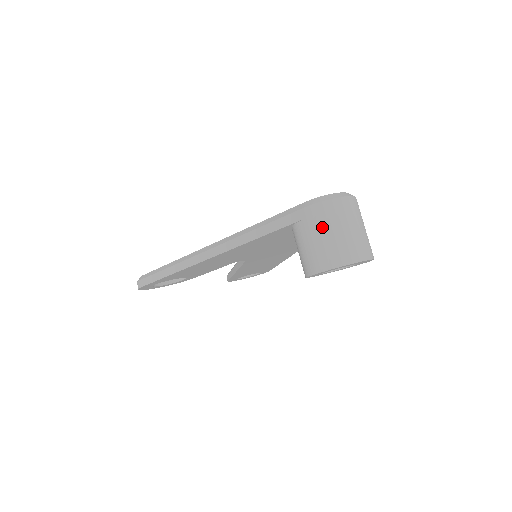
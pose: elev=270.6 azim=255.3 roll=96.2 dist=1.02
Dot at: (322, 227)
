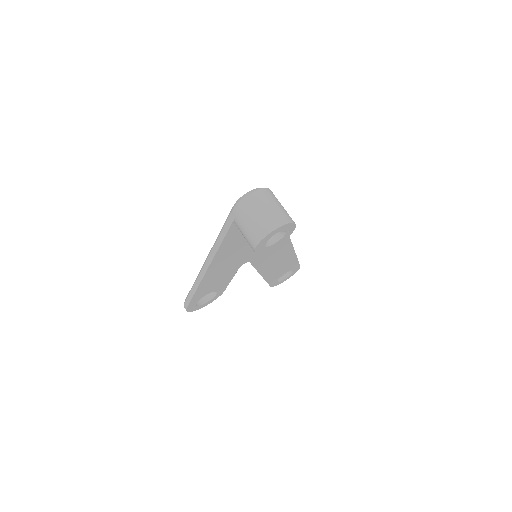
Dot at: (246, 217)
